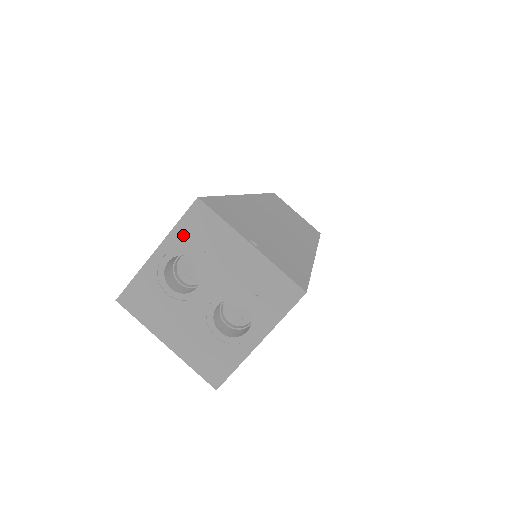
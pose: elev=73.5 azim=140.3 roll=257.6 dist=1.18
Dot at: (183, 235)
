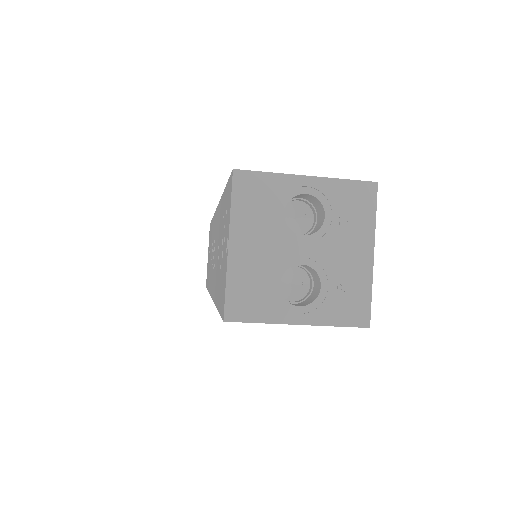
Dot at: (339, 191)
